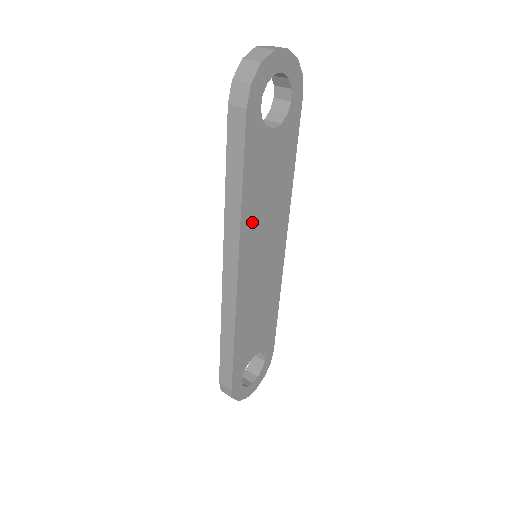
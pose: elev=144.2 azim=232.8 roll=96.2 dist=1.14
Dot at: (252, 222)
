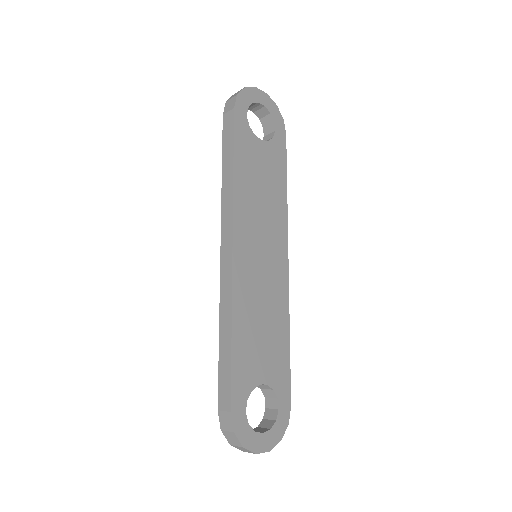
Dot at: (246, 204)
